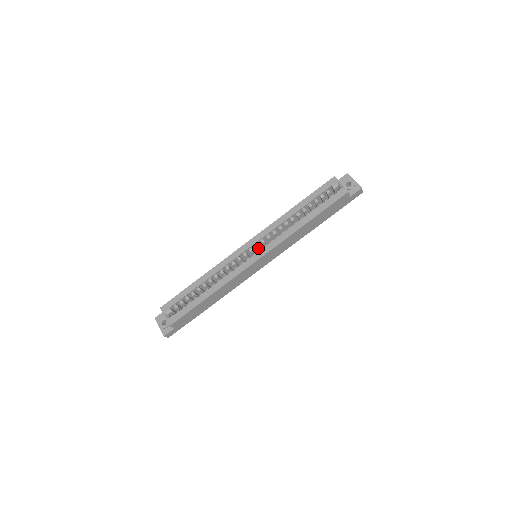
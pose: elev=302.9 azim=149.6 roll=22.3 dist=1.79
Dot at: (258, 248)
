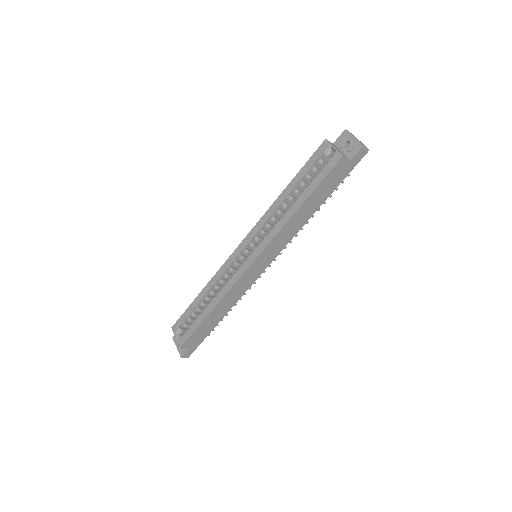
Dot at: occluded
